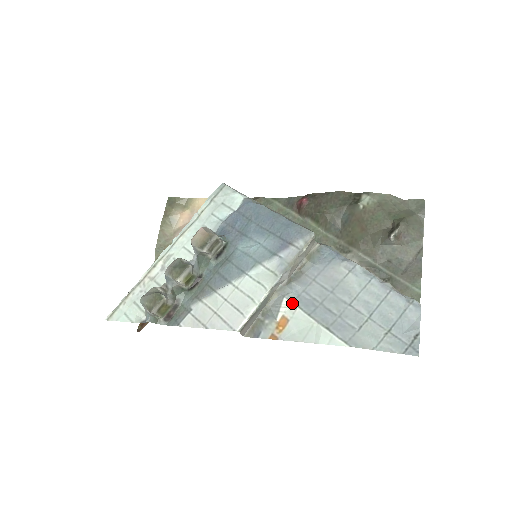
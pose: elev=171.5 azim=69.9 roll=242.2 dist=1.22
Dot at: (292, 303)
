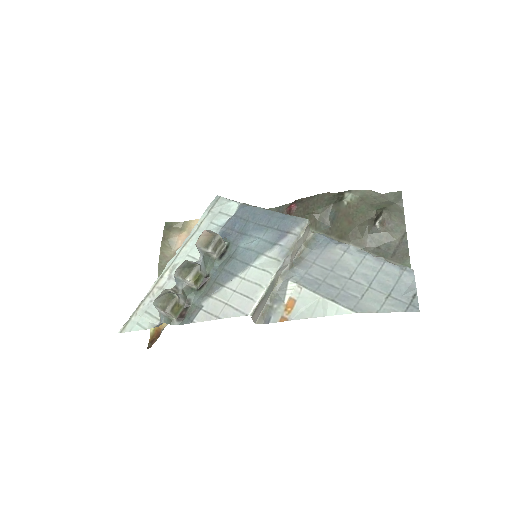
Dot at: (297, 284)
